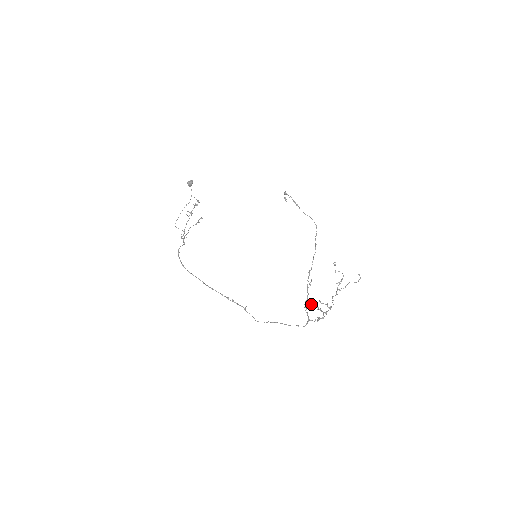
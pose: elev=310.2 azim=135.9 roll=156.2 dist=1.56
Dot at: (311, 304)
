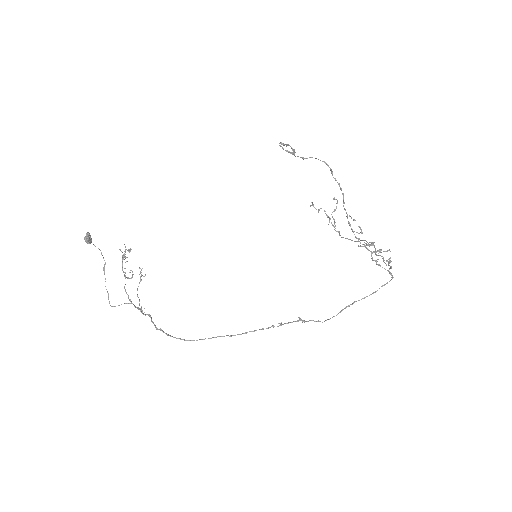
Dot at: occluded
